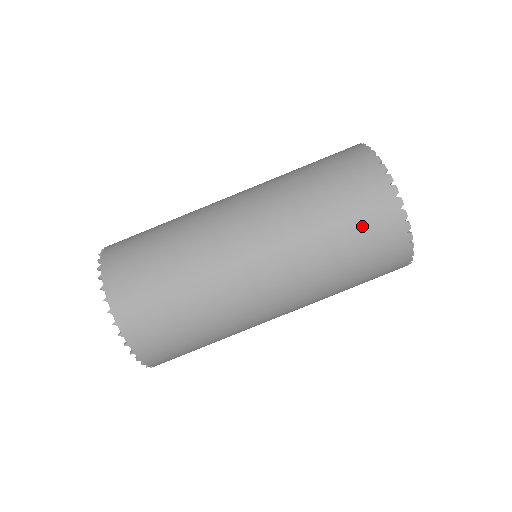
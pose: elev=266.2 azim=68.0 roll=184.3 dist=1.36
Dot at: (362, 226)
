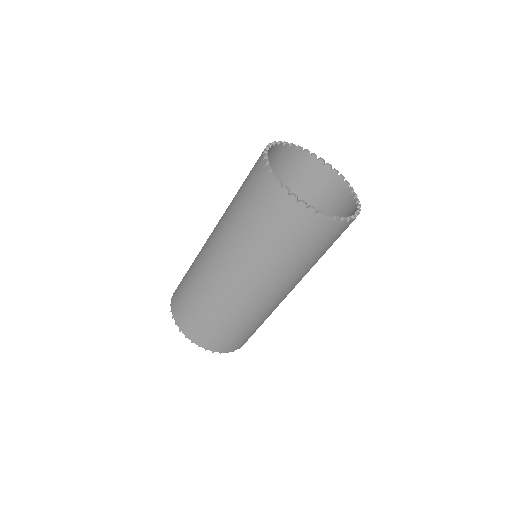
Dot at: (258, 206)
